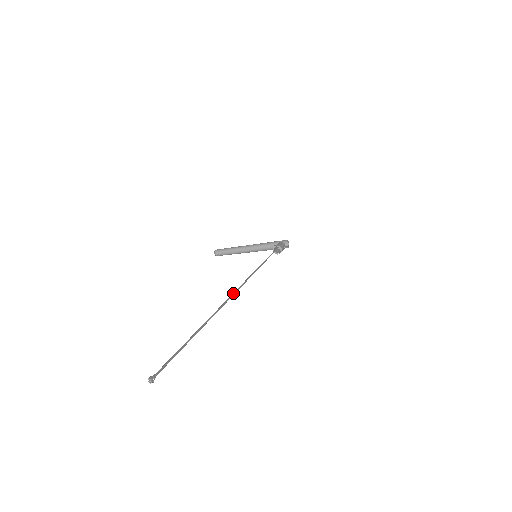
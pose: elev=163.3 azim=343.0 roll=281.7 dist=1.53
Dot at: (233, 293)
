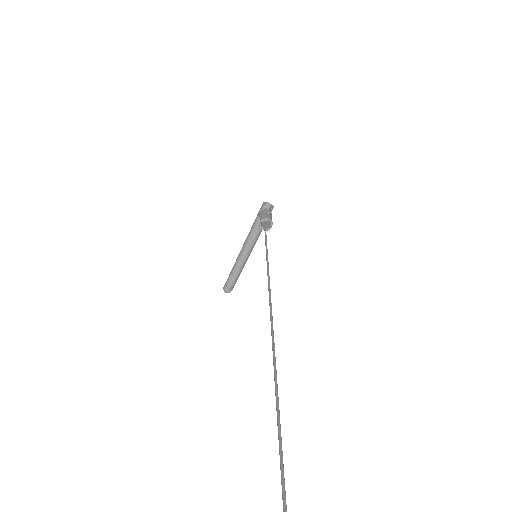
Dot at: (272, 349)
